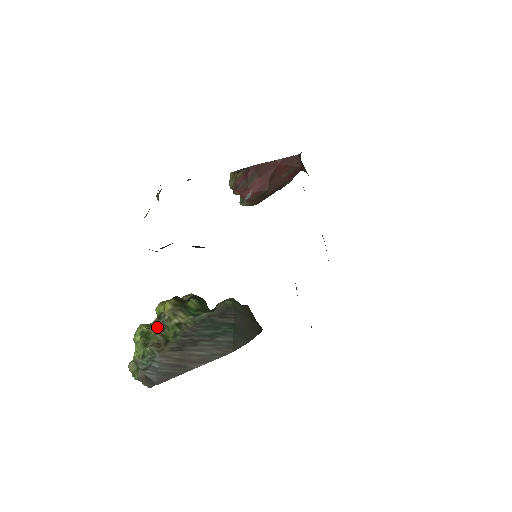
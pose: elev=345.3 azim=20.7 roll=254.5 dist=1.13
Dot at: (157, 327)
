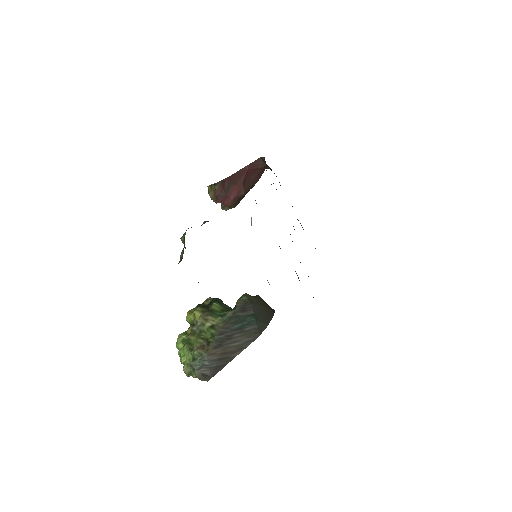
Dot at: (194, 333)
